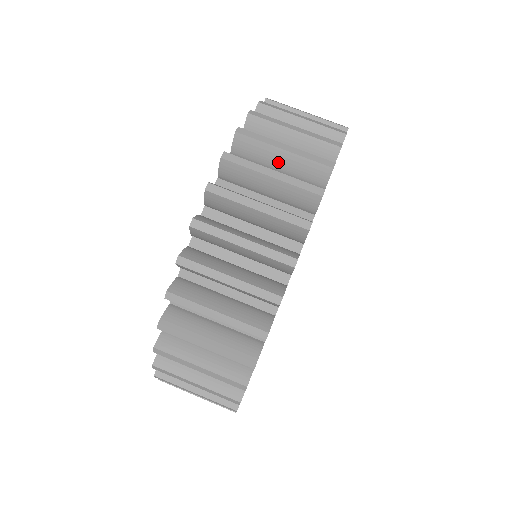
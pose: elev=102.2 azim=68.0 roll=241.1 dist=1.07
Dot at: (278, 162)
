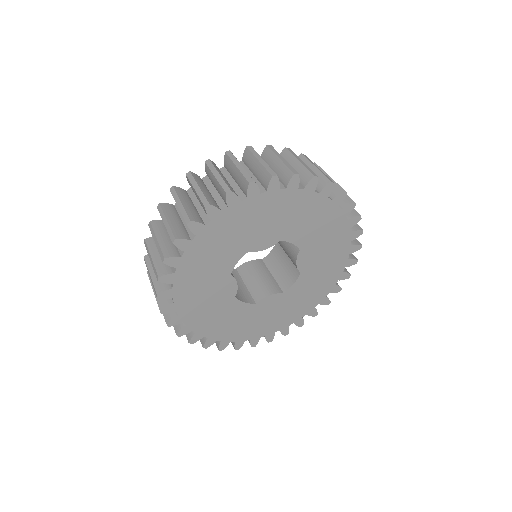
Dot at: occluded
